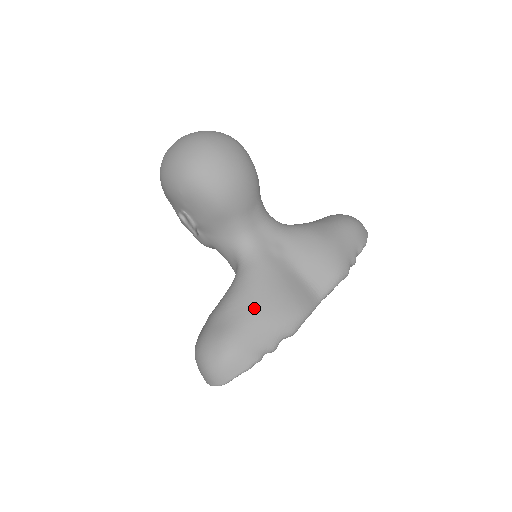
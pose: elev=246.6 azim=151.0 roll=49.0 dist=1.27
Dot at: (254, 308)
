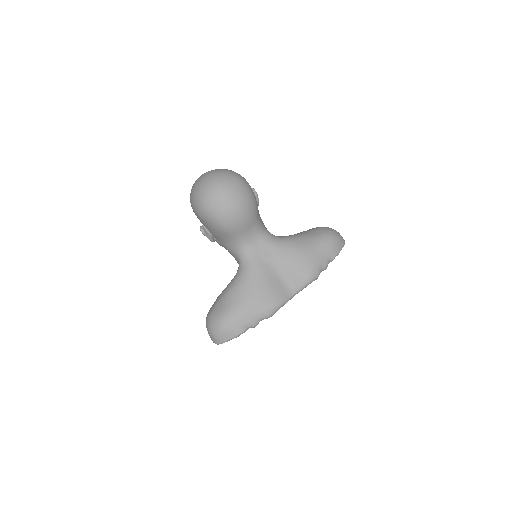
Dot at: (244, 298)
